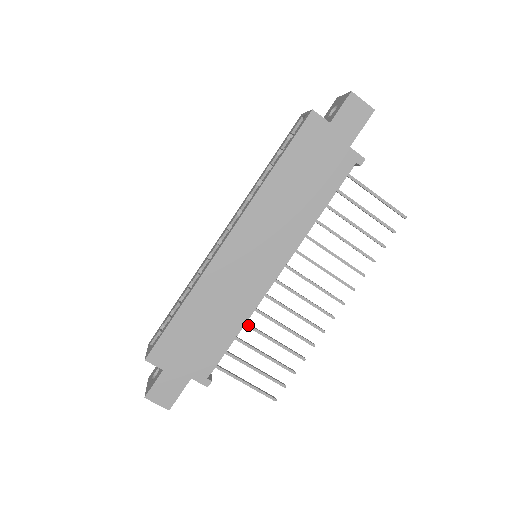
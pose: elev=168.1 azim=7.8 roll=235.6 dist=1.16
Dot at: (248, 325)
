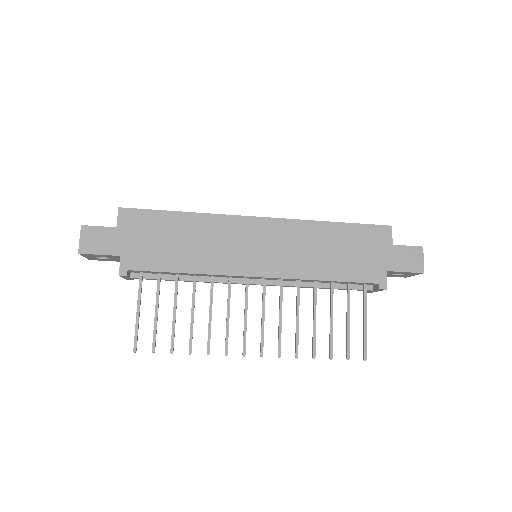
Dot at: (195, 281)
